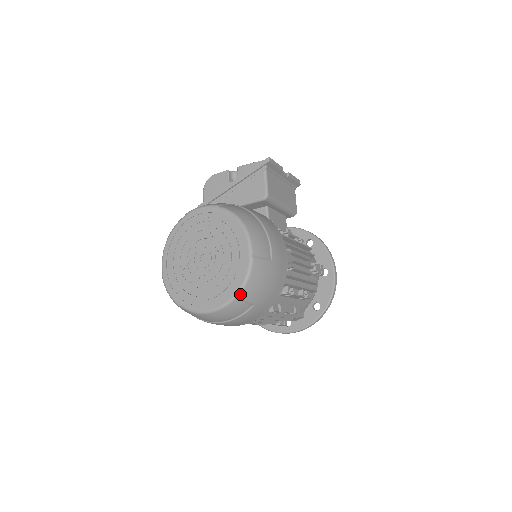
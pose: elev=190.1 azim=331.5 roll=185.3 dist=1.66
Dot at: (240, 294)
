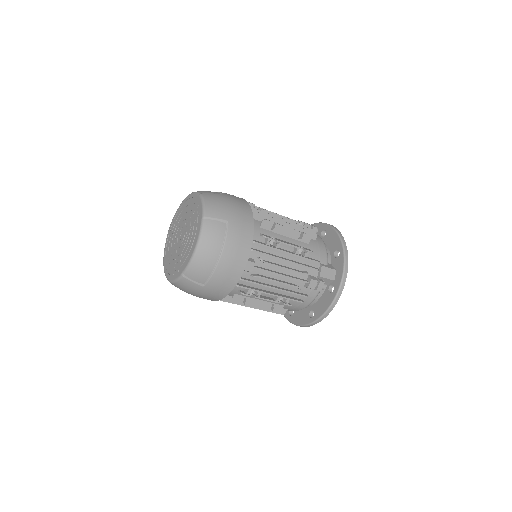
Dot at: (205, 214)
